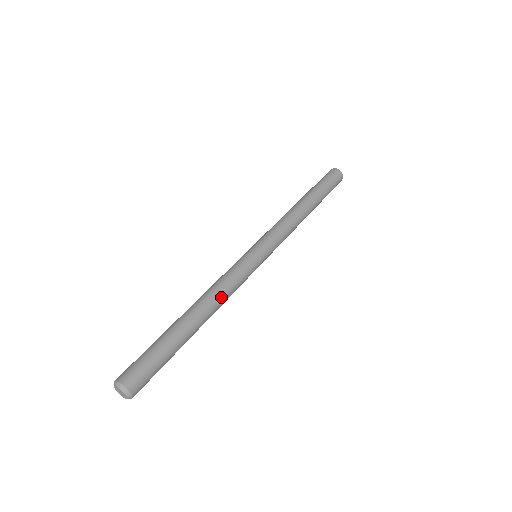
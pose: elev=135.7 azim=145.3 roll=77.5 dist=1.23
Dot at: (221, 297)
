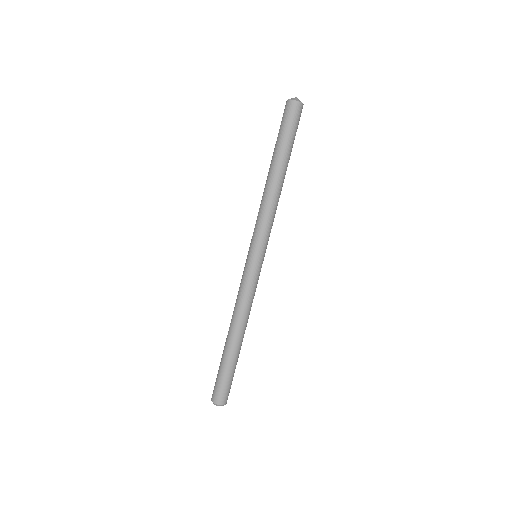
Dot at: (248, 314)
